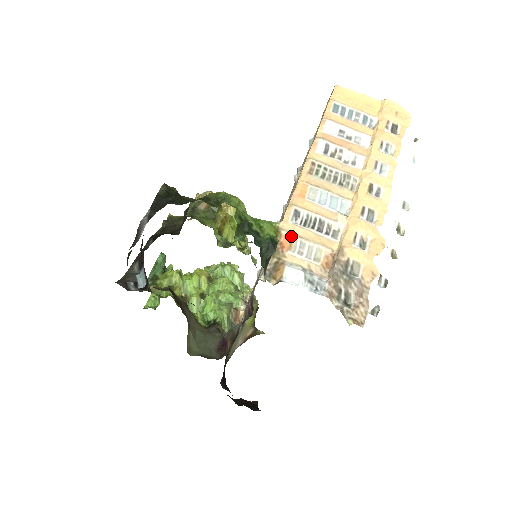
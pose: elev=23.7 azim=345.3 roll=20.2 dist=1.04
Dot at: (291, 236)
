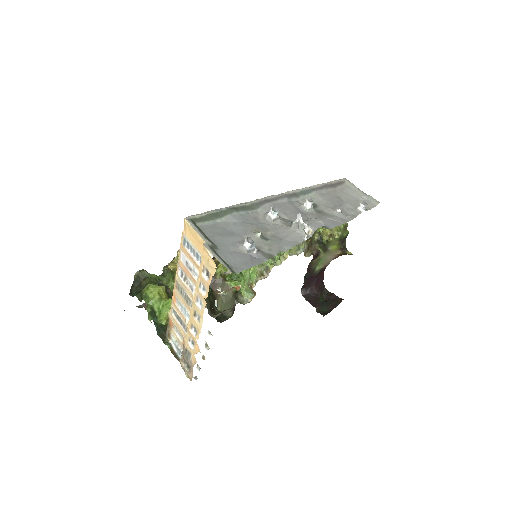
Dot at: (172, 321)
